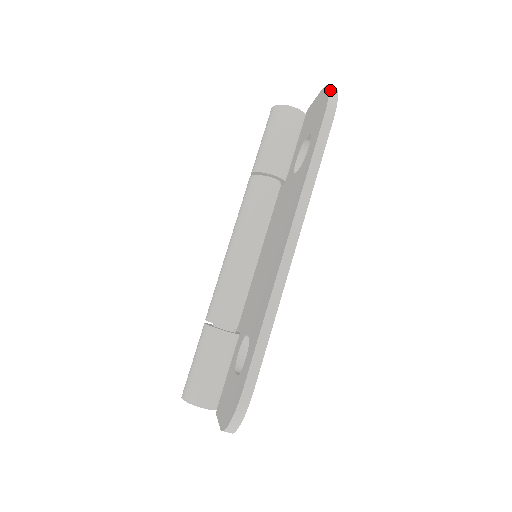
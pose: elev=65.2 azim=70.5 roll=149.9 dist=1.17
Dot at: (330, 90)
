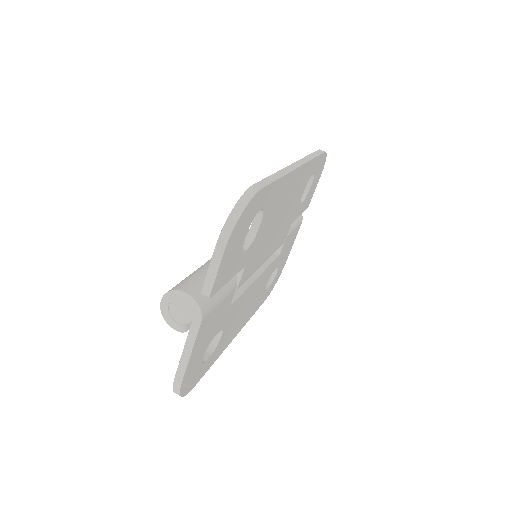
Dot at: occluded
